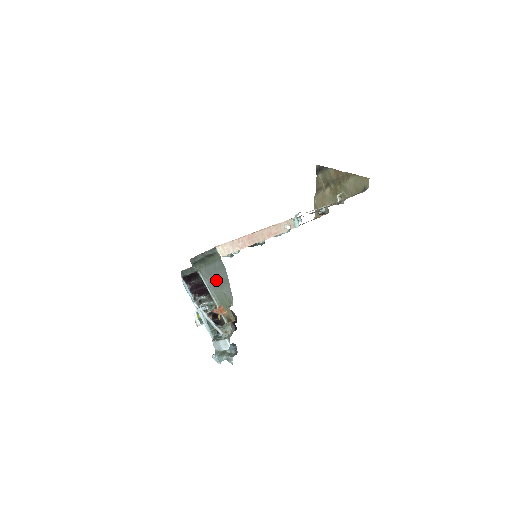
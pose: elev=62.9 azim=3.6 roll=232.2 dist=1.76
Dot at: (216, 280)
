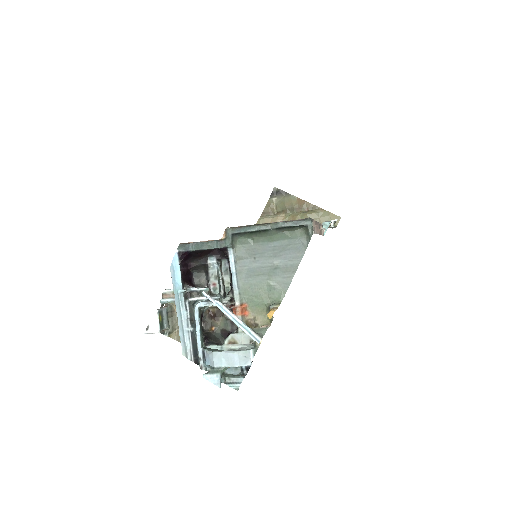
Dot at: (264, 265)
